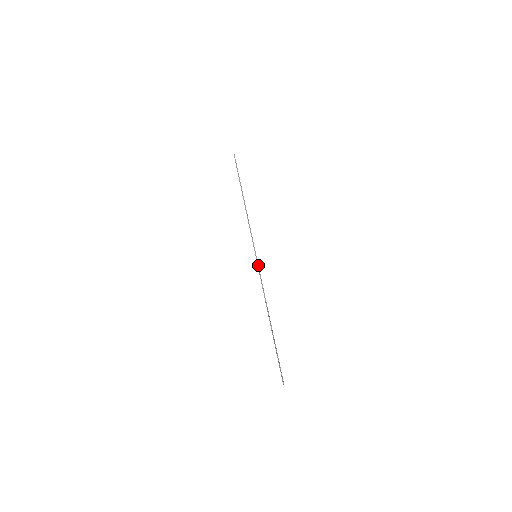
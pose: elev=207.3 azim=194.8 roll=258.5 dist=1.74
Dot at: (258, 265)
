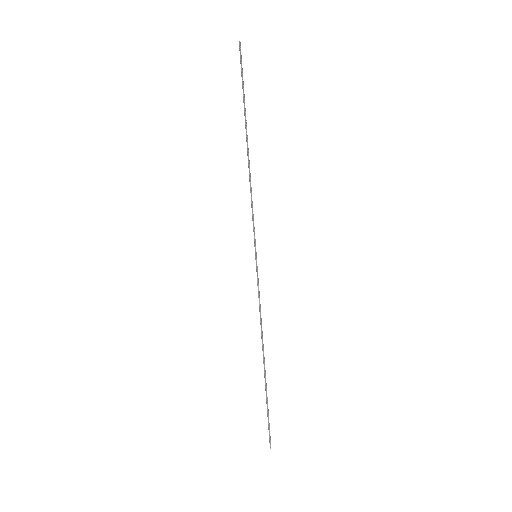
Dot at: (257, 272)
